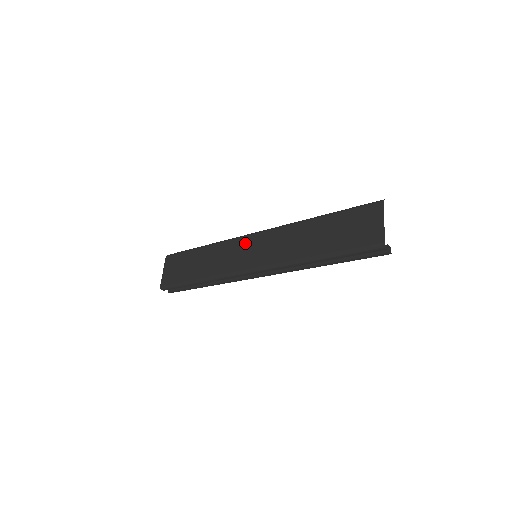
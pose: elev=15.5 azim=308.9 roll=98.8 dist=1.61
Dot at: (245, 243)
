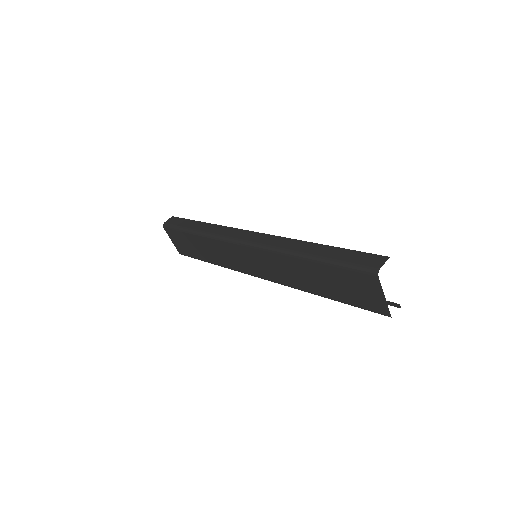
Dot at: (238, 251)
